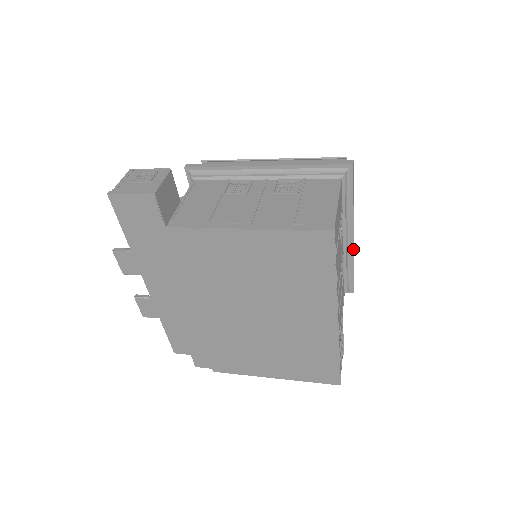
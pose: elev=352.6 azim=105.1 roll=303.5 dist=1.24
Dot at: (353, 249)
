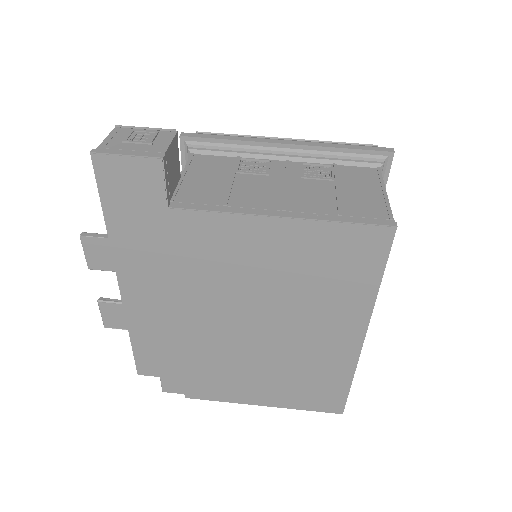
Dot at: occluded
